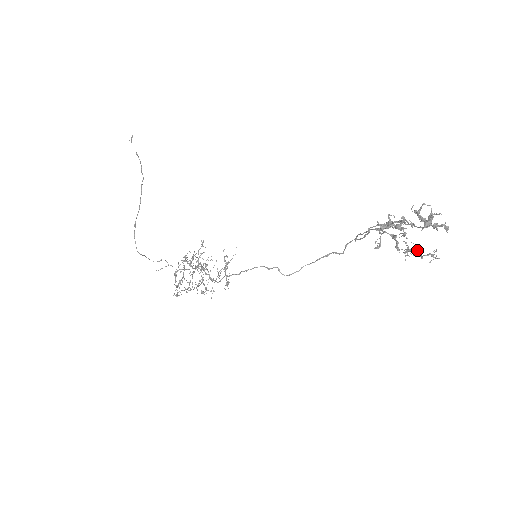
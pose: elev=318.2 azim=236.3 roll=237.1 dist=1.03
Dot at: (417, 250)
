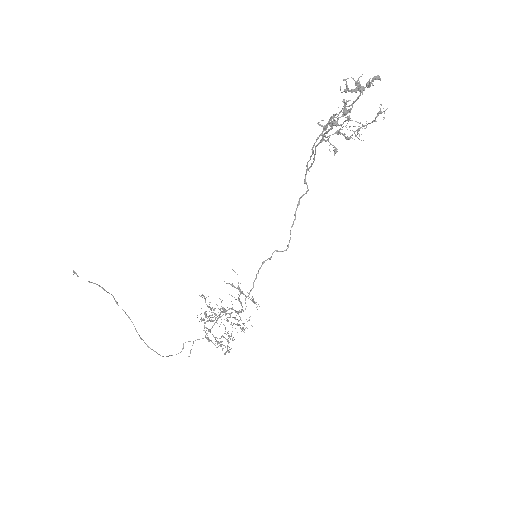
Dot at: (366, 121)
